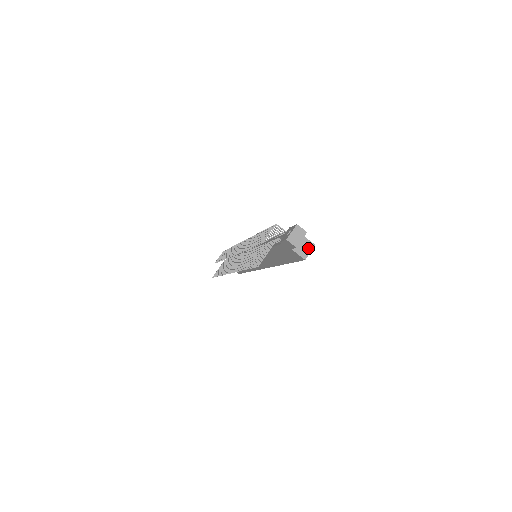
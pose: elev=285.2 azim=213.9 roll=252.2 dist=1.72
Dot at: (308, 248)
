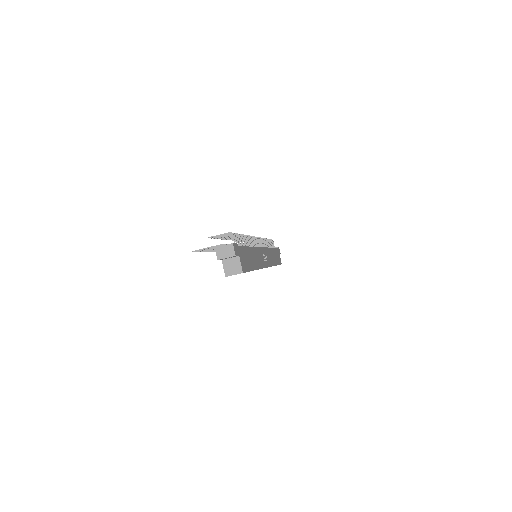
Dot at: (235, 270)
